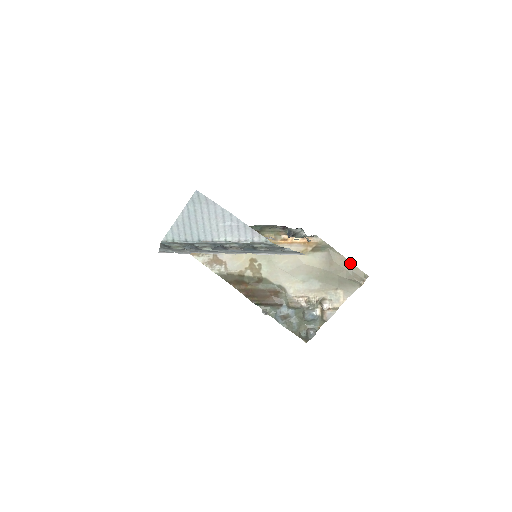
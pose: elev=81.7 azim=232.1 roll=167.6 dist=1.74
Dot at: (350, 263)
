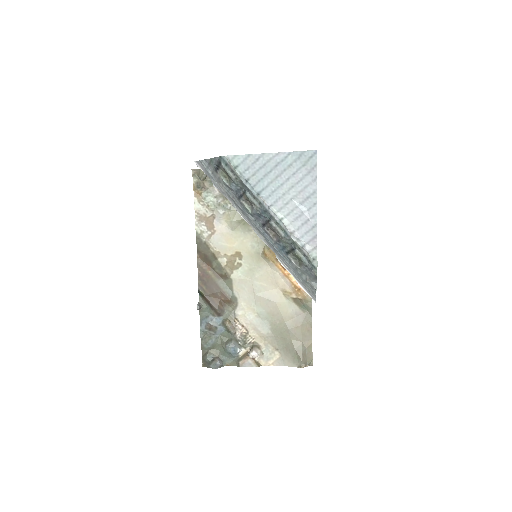
Dot at: (311, 341)
